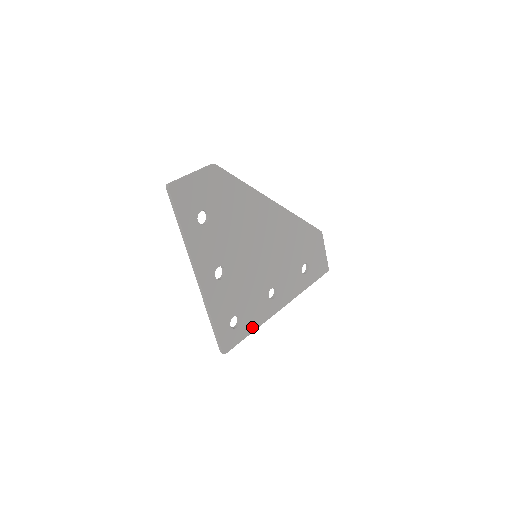
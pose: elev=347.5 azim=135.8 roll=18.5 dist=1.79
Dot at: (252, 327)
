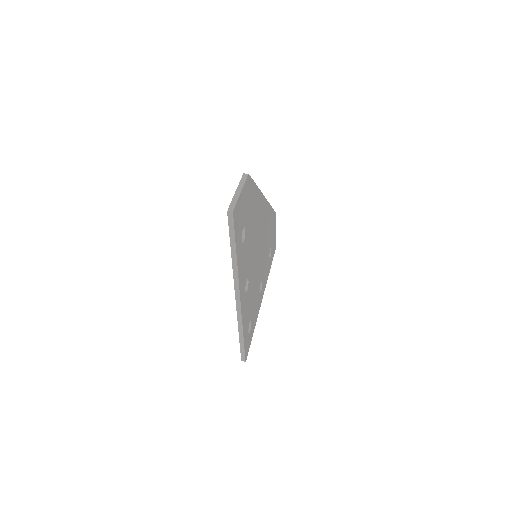
Dot at: (254, 325)
